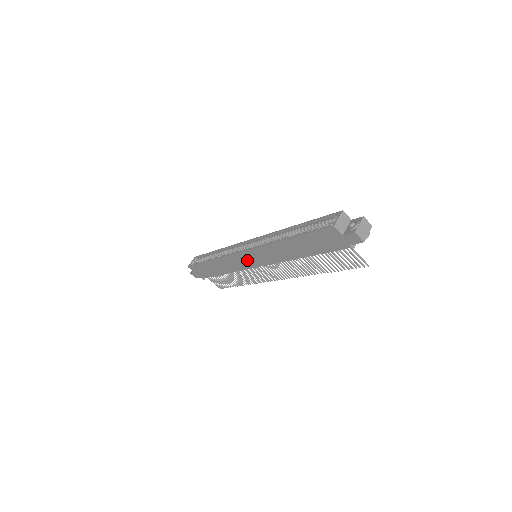
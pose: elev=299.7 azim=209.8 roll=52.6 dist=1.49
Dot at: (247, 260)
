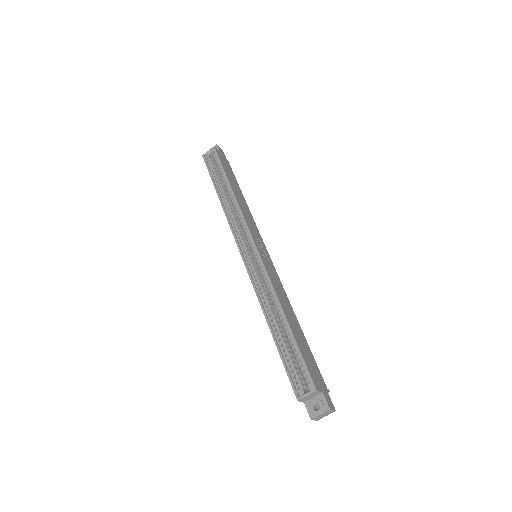
Dot at: occluded
